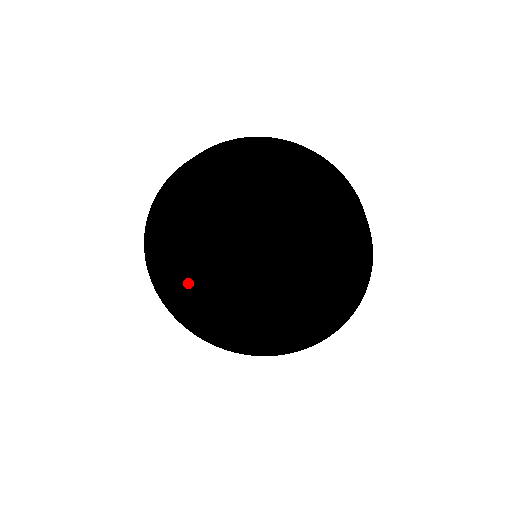
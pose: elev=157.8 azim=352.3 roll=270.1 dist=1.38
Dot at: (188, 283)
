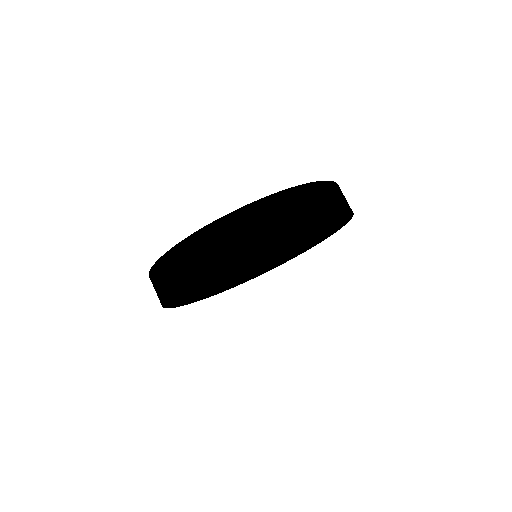
Dot at: (244, 279)
